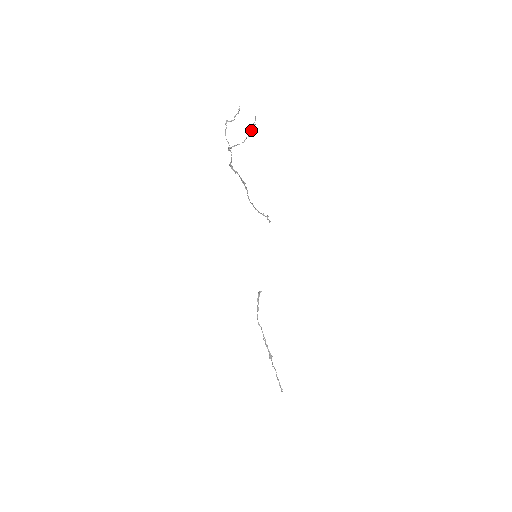
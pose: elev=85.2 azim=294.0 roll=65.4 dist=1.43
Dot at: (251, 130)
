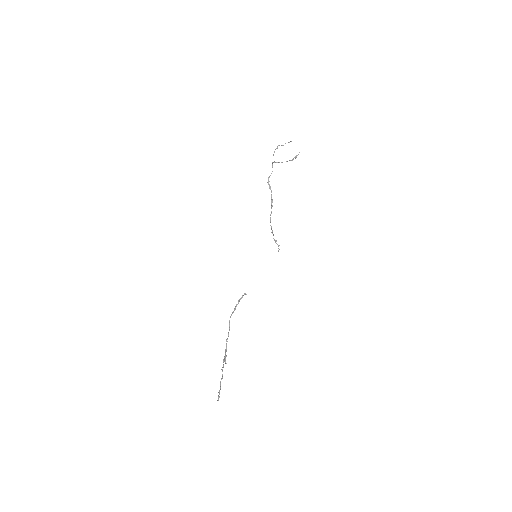
Dot at: (293, 158)
